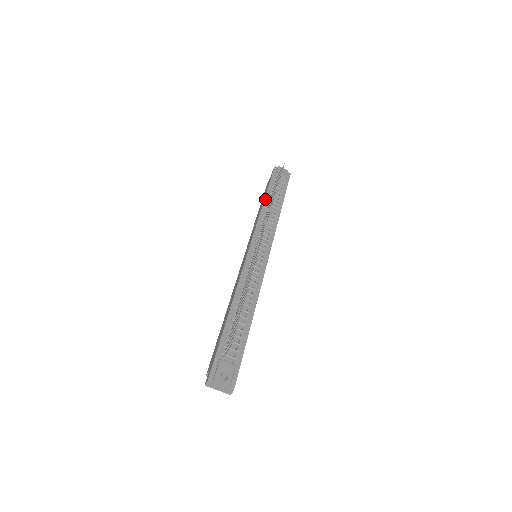
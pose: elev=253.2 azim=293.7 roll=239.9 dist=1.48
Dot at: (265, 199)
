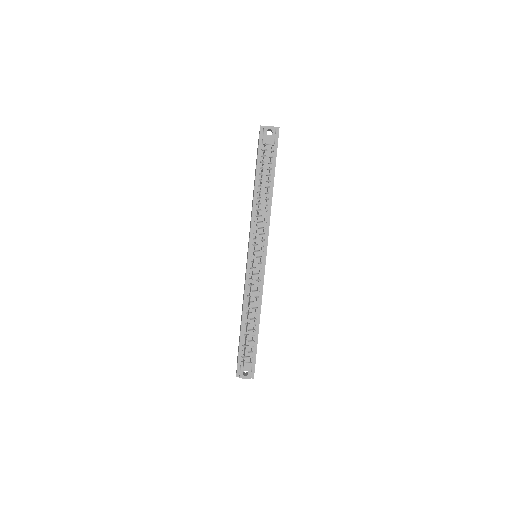
Dot at: (255, 186)
